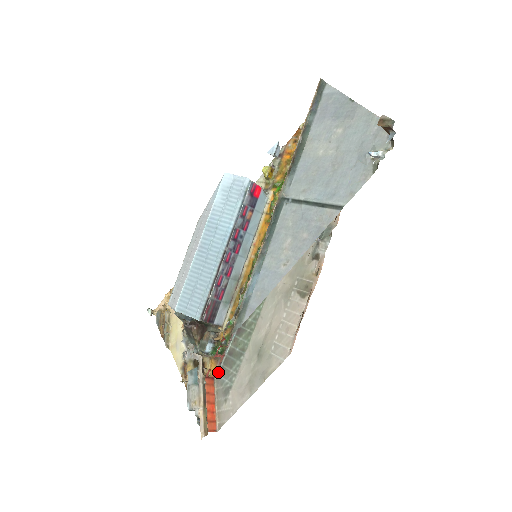
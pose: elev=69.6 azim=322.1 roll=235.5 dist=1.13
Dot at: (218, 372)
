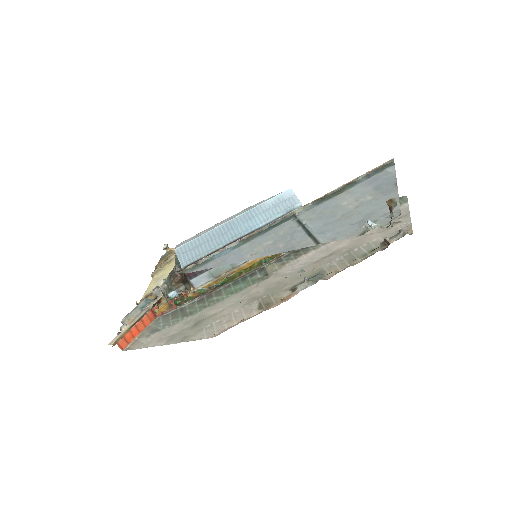
Dot at: (163, 315)
